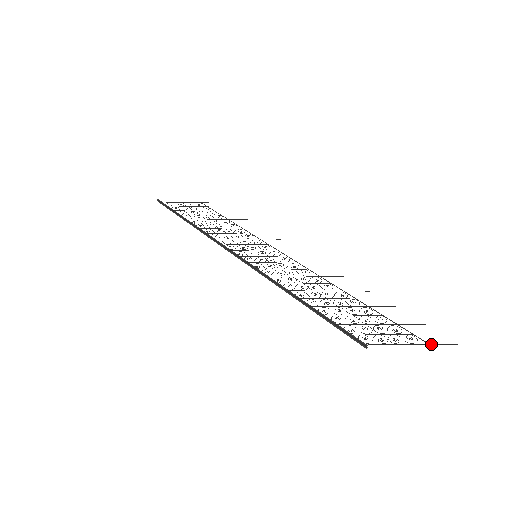
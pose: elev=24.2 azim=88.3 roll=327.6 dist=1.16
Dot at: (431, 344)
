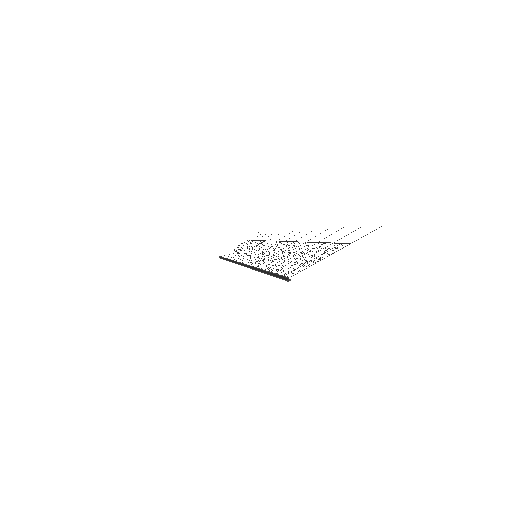
Dot at: (352, 242)
